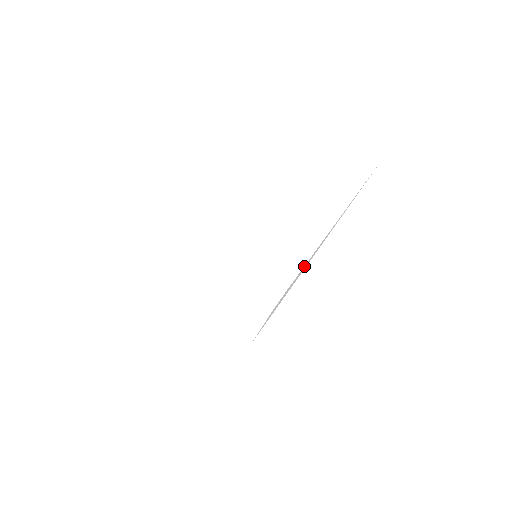
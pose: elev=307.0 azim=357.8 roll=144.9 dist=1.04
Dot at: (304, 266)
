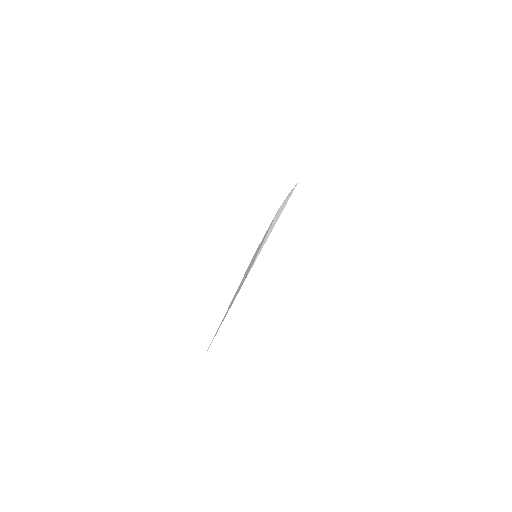
Dot at: occluded
